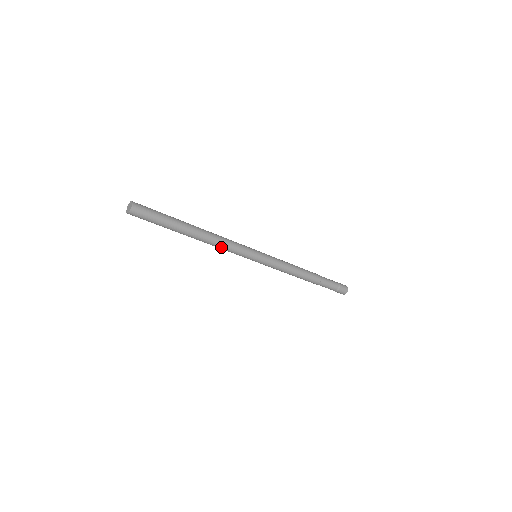
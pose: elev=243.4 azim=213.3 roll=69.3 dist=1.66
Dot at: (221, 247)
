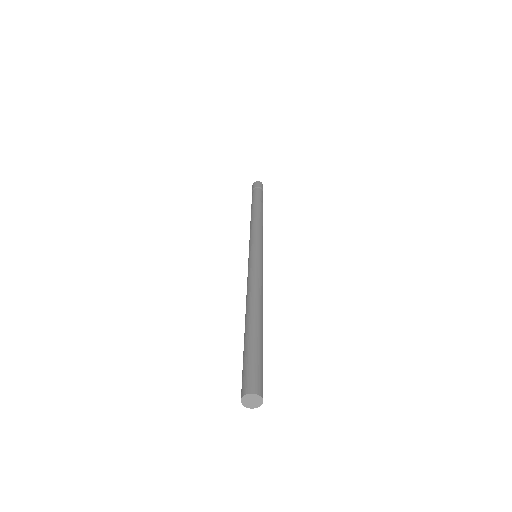
Dot at: occluded
